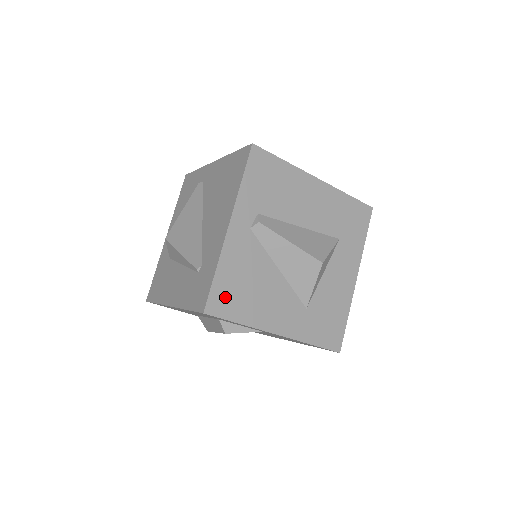
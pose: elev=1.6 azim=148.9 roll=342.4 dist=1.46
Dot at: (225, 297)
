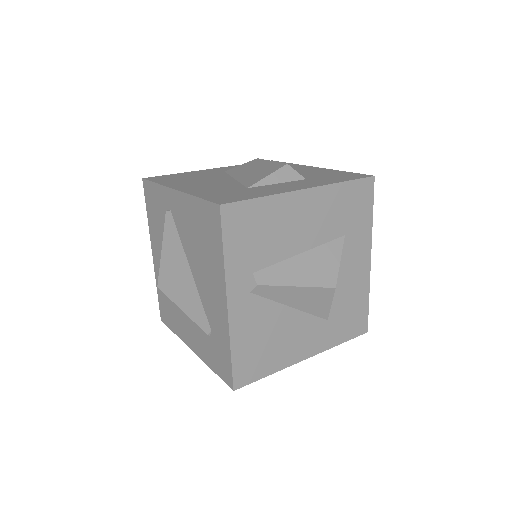
Dot at: (248, 365)
